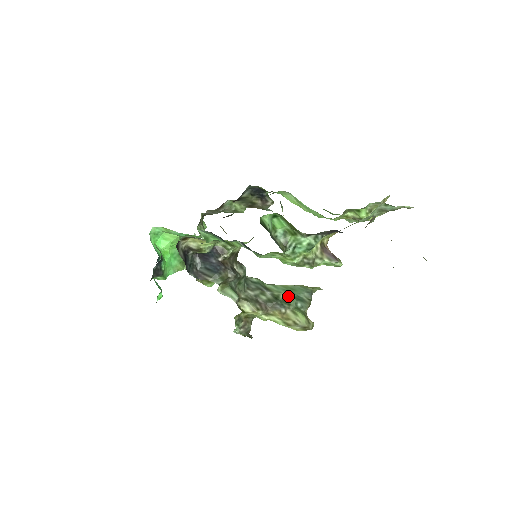
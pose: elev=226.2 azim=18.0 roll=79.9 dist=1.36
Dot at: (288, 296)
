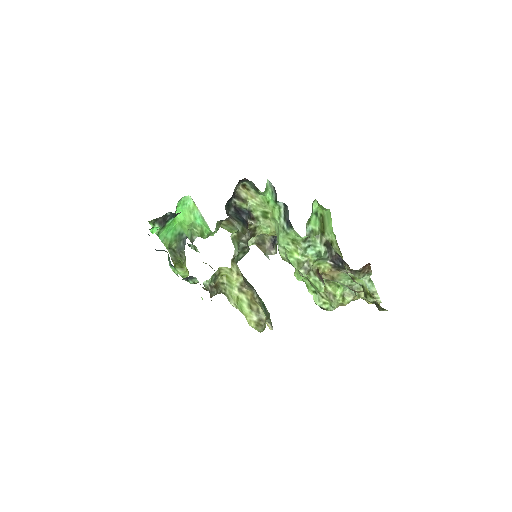
Dot at: occluded
